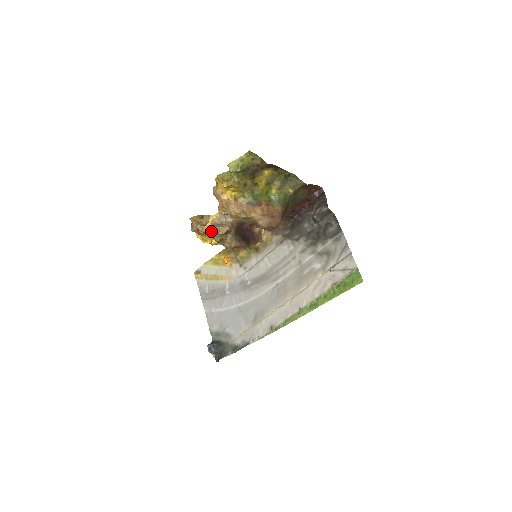
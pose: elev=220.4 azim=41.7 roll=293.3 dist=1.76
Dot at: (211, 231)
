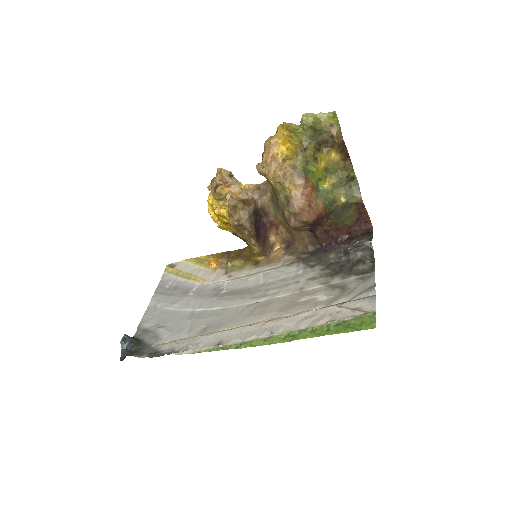
Dot at: (232, 186)
